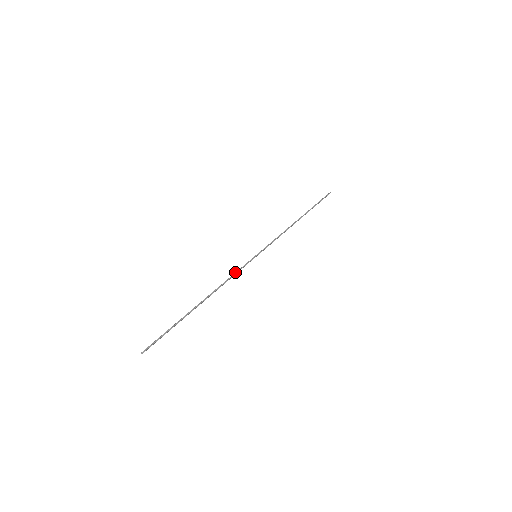
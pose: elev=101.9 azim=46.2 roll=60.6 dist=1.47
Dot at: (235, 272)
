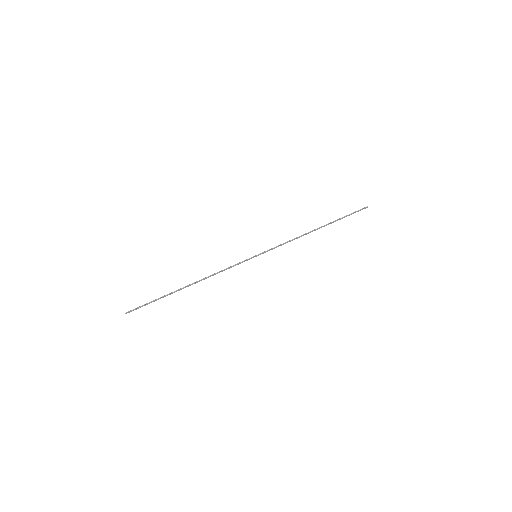
Dot at: occluded
